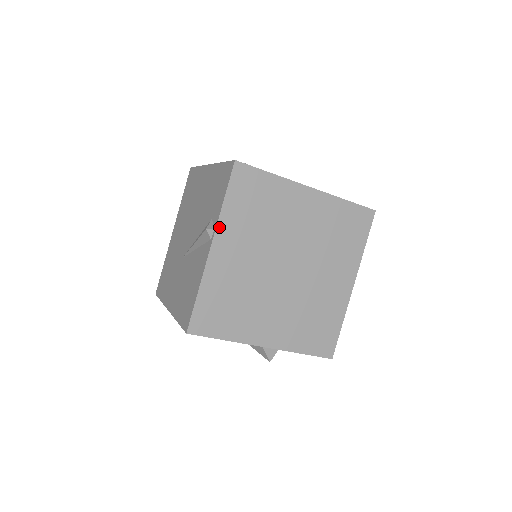
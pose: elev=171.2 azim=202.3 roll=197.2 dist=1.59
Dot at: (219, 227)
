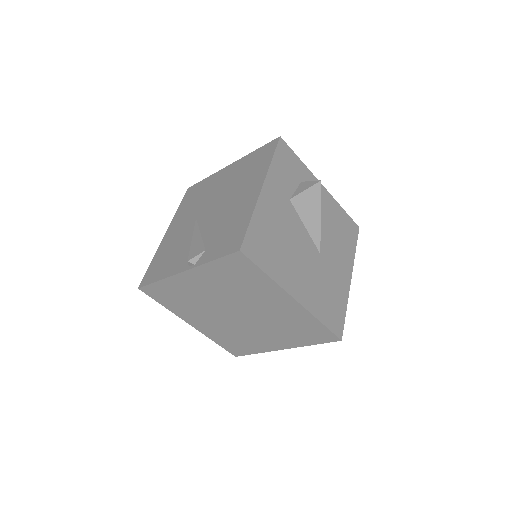
Dot at: (197, 268)
